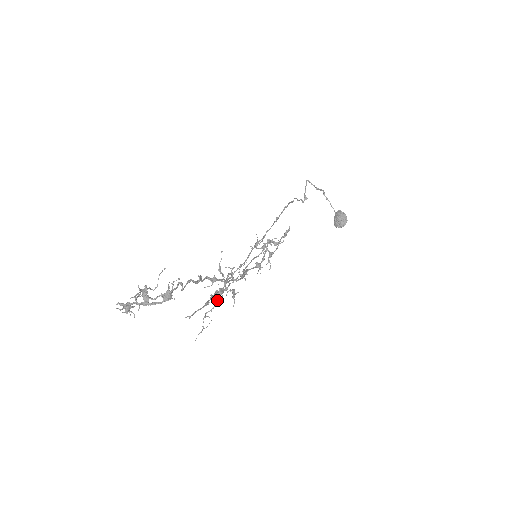
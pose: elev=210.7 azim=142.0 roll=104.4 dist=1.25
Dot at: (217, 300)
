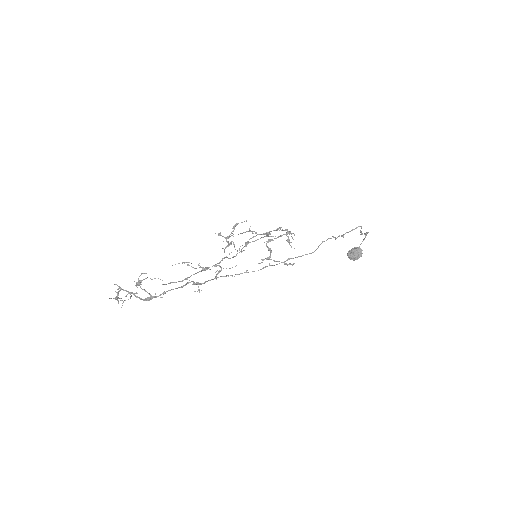
Dot at: (201, 267)
